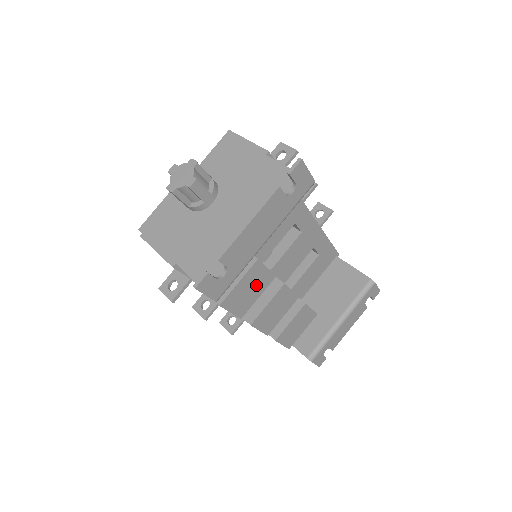
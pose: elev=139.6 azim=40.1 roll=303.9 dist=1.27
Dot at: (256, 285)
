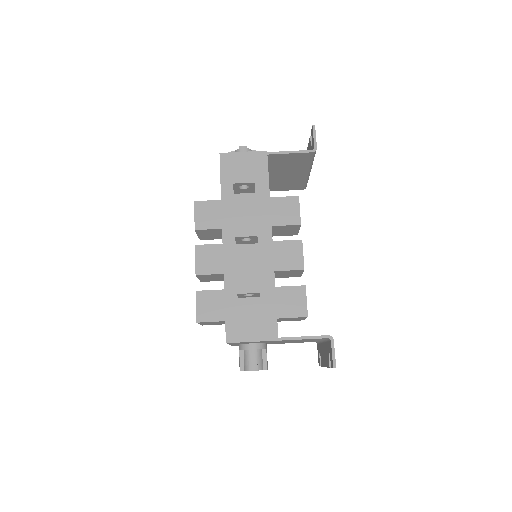
Dot at: occluded
